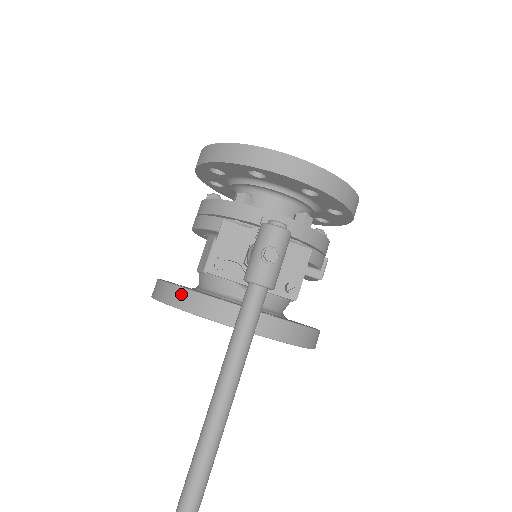
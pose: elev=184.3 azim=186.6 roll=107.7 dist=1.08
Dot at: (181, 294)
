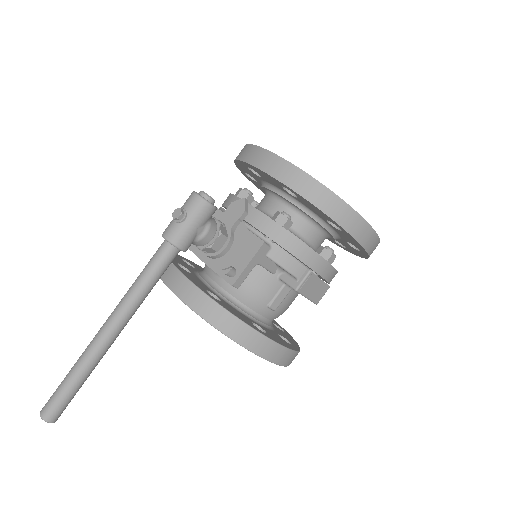
Dot at: occluded
